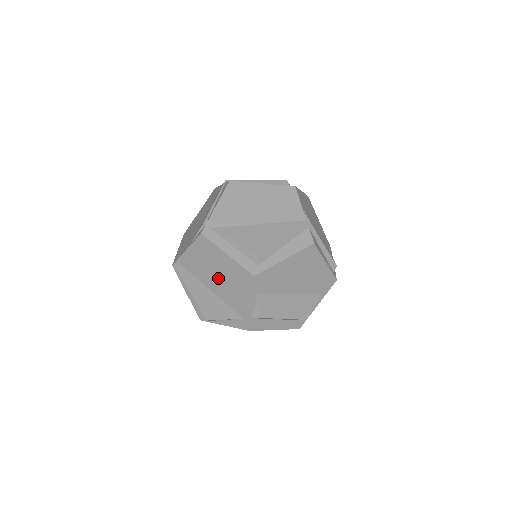
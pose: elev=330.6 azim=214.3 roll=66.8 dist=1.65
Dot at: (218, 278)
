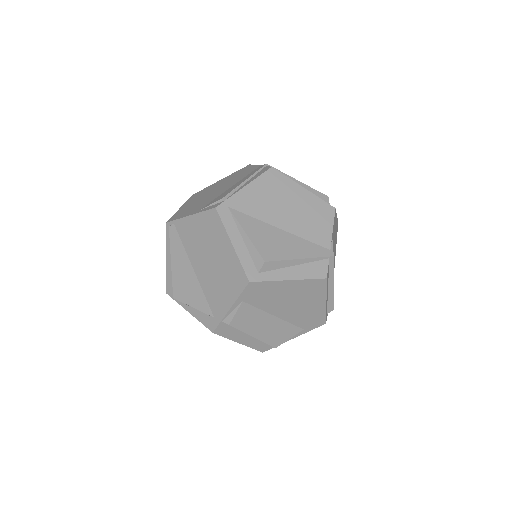
Dot at: (209, 262)
